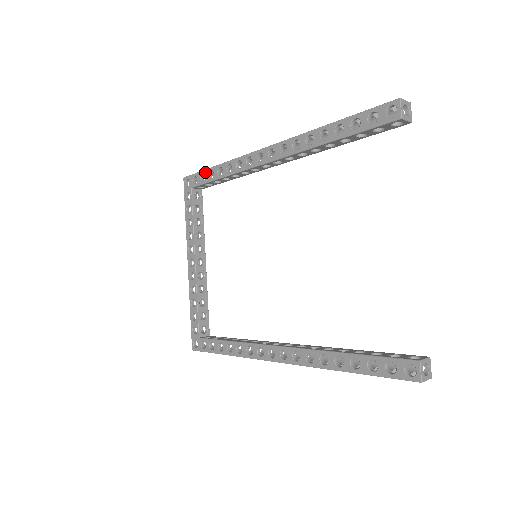
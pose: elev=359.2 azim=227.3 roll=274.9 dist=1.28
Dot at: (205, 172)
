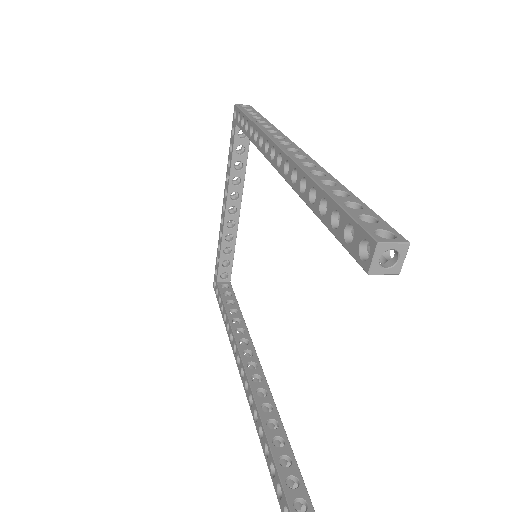
Dot at: (244, 117)
